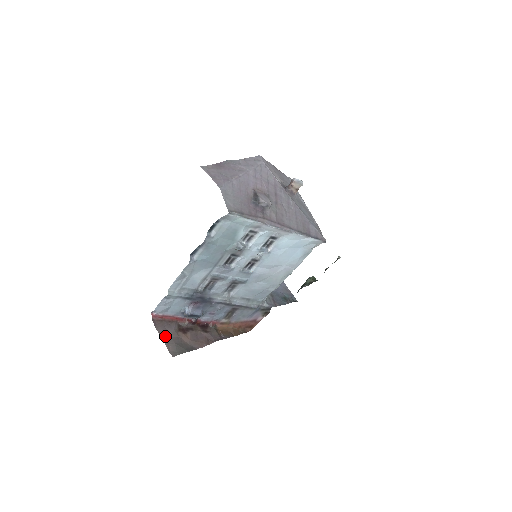
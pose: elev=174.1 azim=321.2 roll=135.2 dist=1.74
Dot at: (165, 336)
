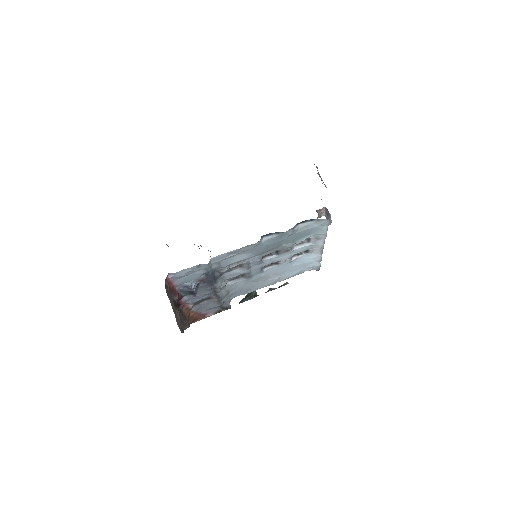
Dot at: occluded
